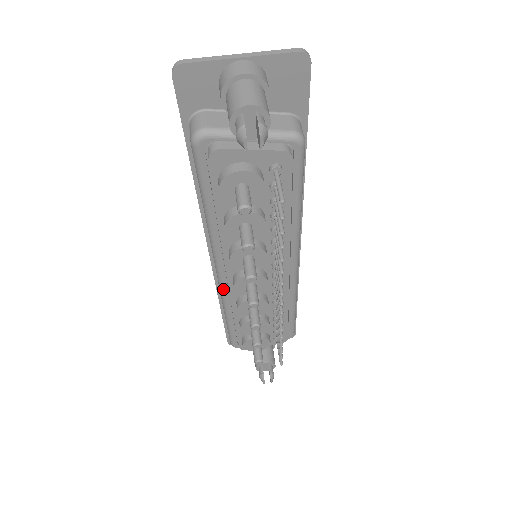
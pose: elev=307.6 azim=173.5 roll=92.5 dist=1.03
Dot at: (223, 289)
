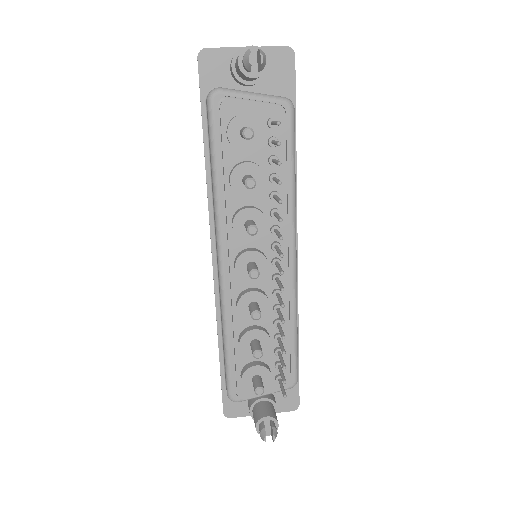
Dot at: (223, 287)
